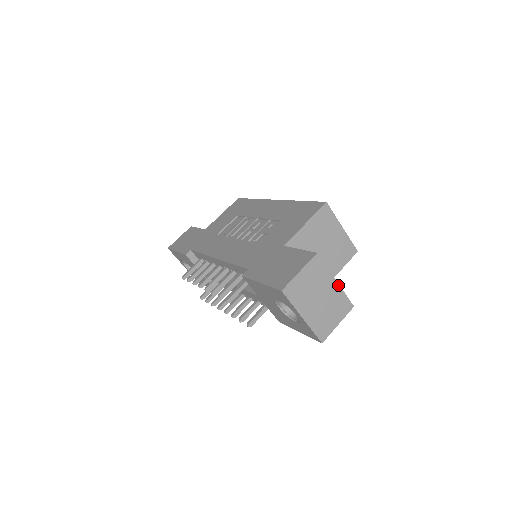
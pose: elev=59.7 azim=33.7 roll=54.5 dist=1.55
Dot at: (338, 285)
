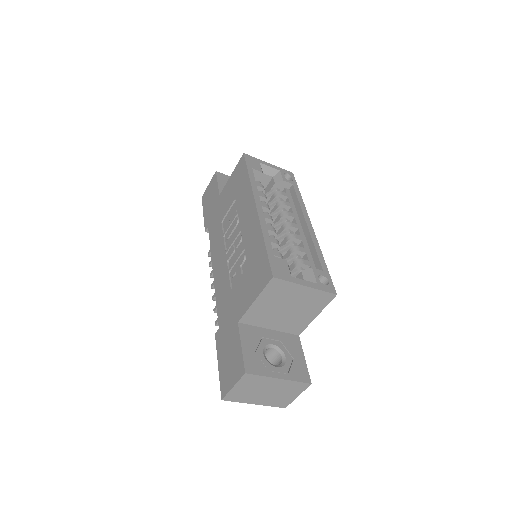
Dot at: (284, 380)
